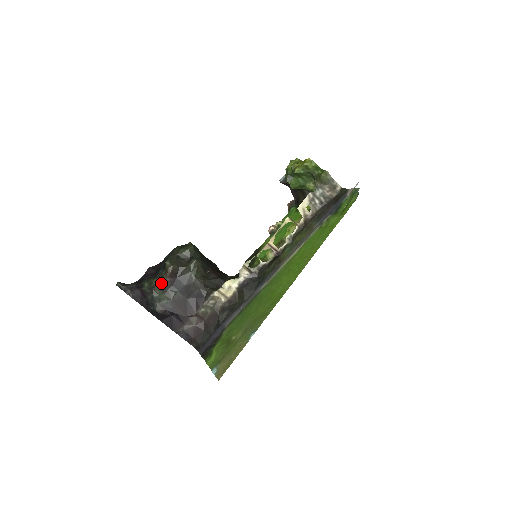
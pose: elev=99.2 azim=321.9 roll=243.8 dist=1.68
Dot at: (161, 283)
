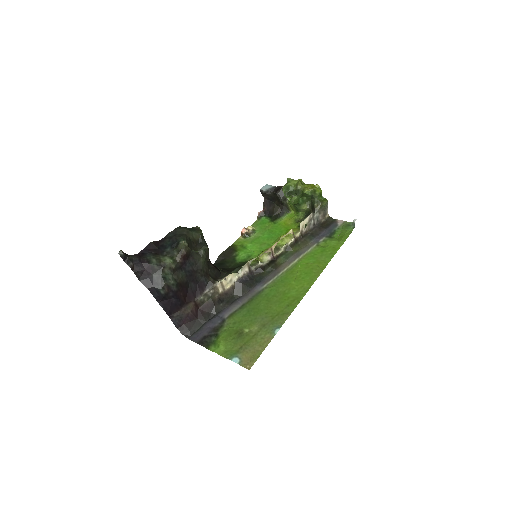
Dot at: (173, 263)
